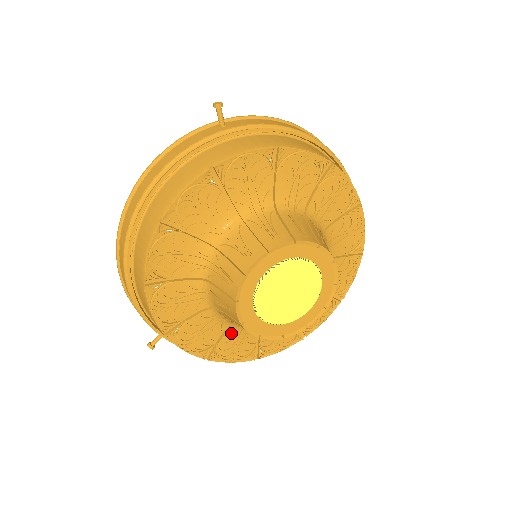
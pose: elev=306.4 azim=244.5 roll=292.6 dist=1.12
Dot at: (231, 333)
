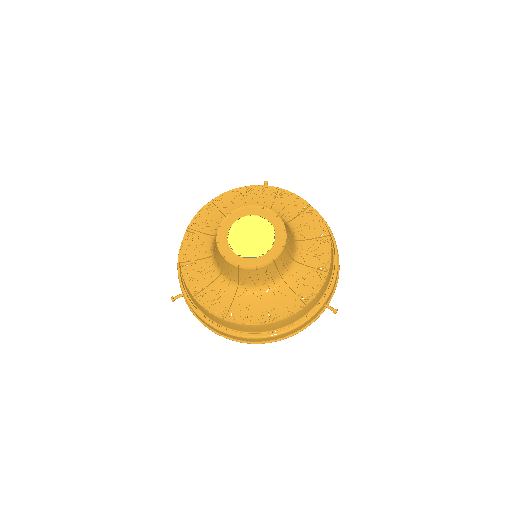
Dot at: (217, 285)
